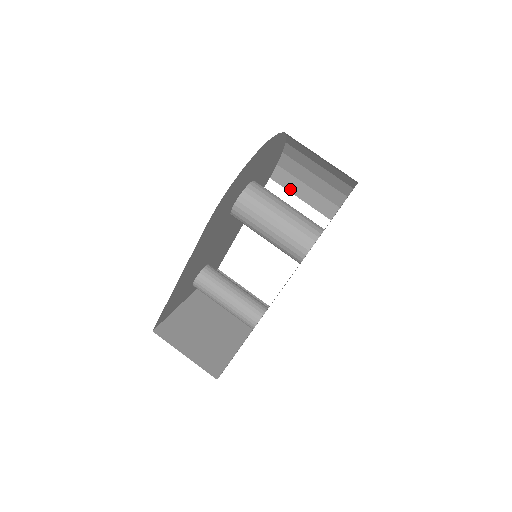
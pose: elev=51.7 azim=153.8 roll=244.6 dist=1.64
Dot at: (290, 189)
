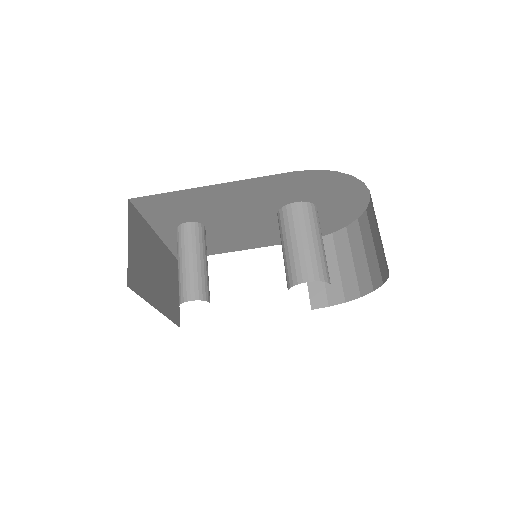
Dot at: occluded
